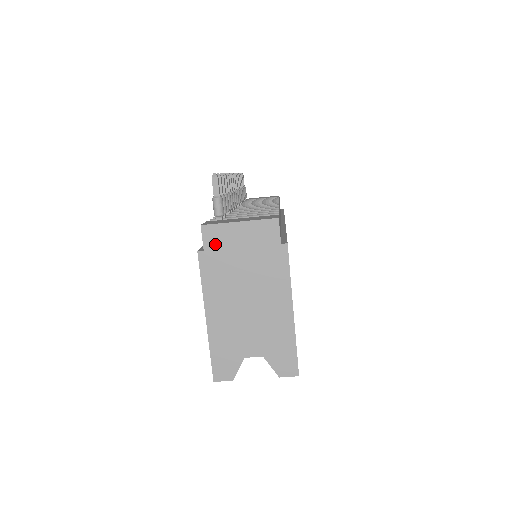
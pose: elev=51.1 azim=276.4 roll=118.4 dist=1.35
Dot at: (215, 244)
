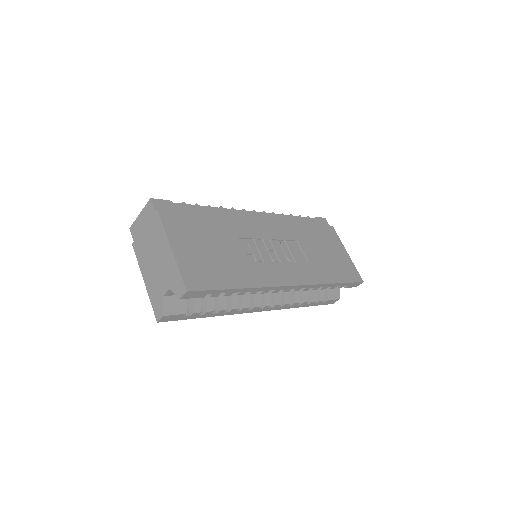
Dot at: (136, 234)
